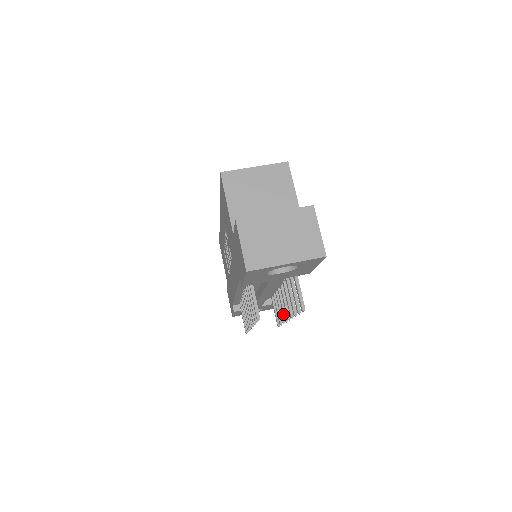
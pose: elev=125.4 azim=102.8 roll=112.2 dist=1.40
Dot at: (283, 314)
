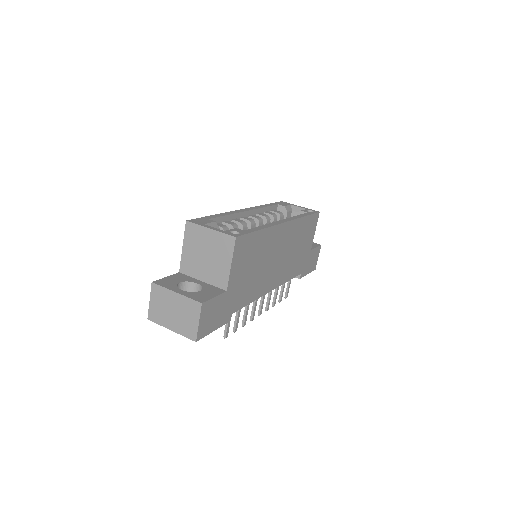
Dot at: (266, 304)
